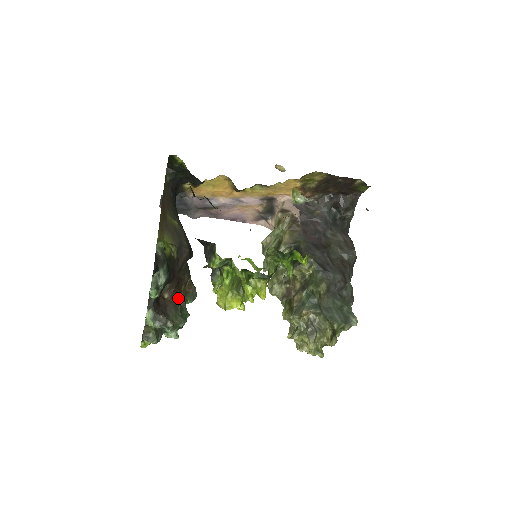
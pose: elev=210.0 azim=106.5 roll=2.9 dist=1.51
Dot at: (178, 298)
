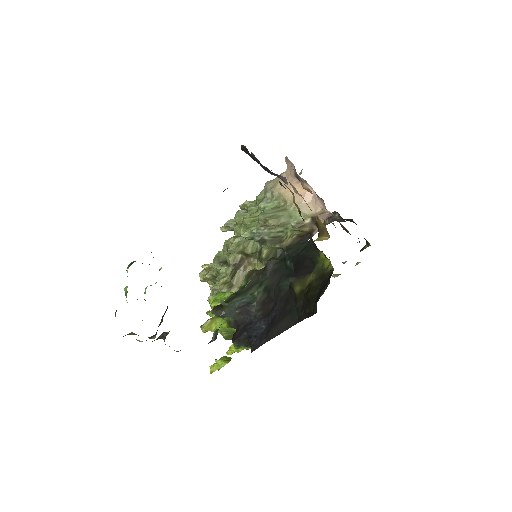
Dot at: occluded
